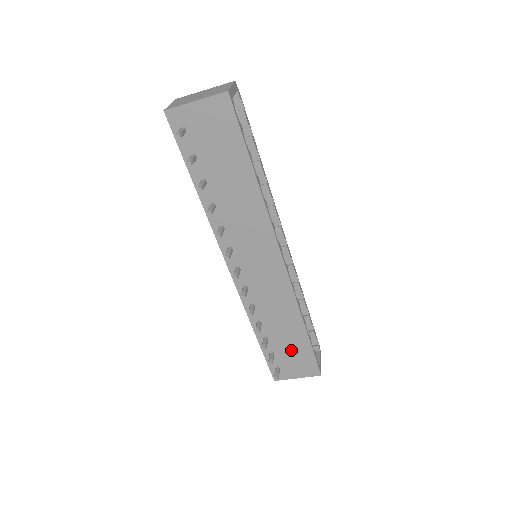
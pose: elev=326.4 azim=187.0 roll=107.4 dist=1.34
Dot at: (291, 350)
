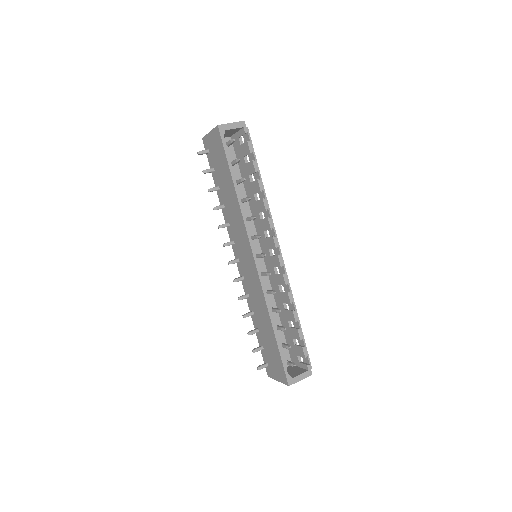
Dot at: (270, 348)
